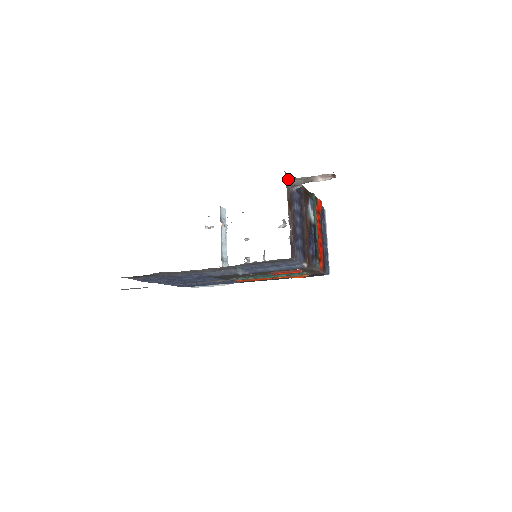
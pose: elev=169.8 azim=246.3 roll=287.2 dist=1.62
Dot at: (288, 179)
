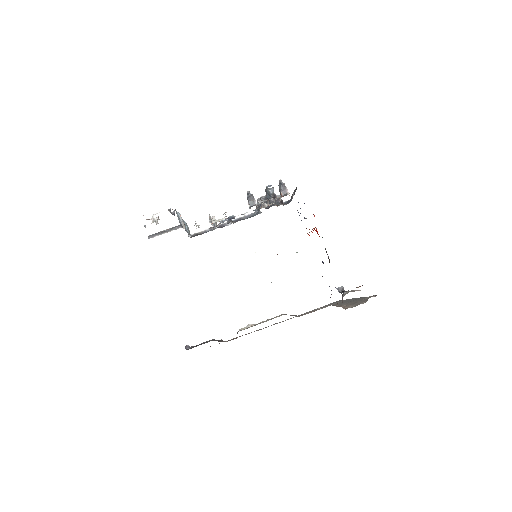
Dot at: occluded
